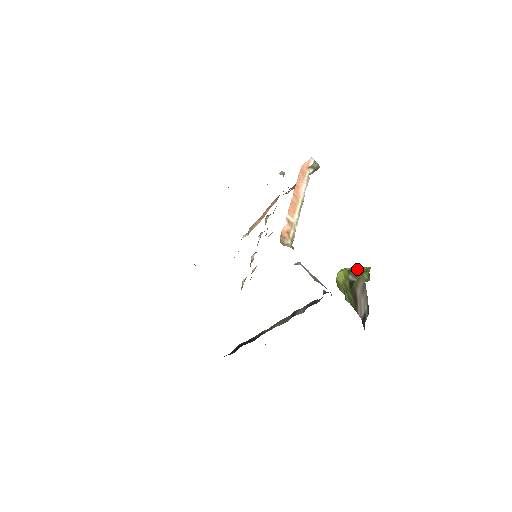
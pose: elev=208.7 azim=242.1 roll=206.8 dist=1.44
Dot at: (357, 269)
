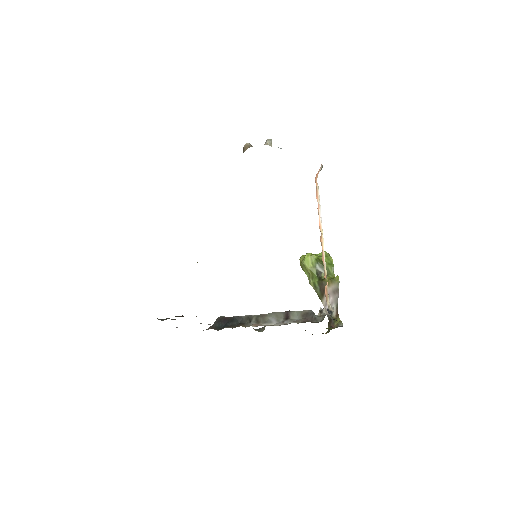
Dot at: occluded
